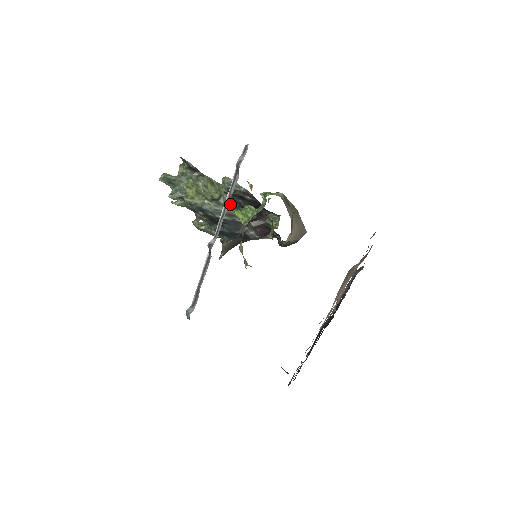
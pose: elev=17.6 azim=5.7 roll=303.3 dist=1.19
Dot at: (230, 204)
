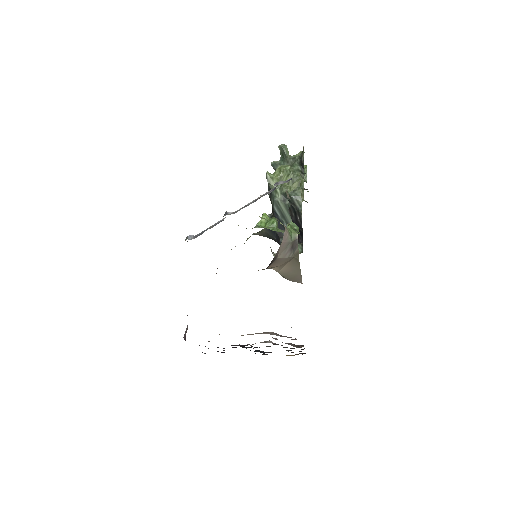
Dot at: occluded
